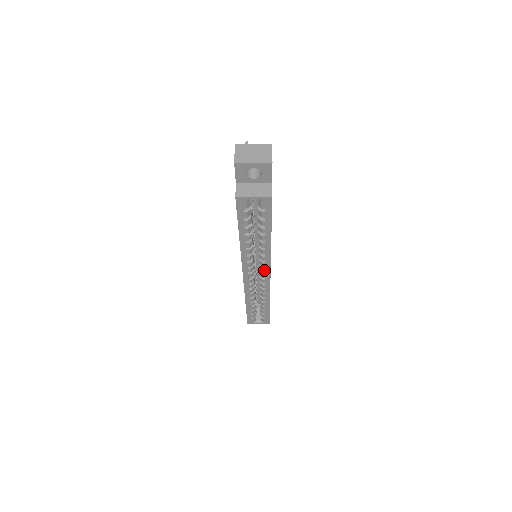
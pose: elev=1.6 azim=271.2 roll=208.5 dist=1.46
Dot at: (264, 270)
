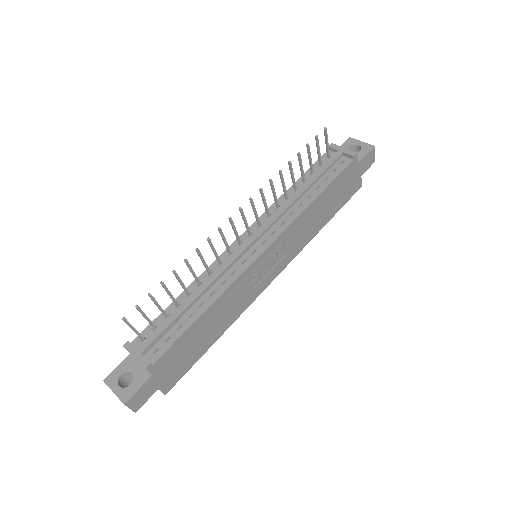
Dot at: occluded
